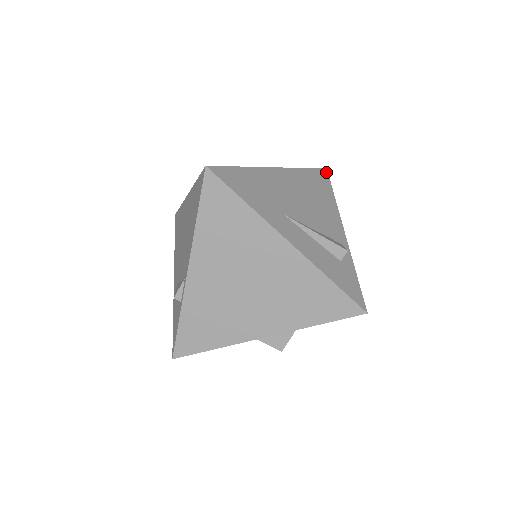
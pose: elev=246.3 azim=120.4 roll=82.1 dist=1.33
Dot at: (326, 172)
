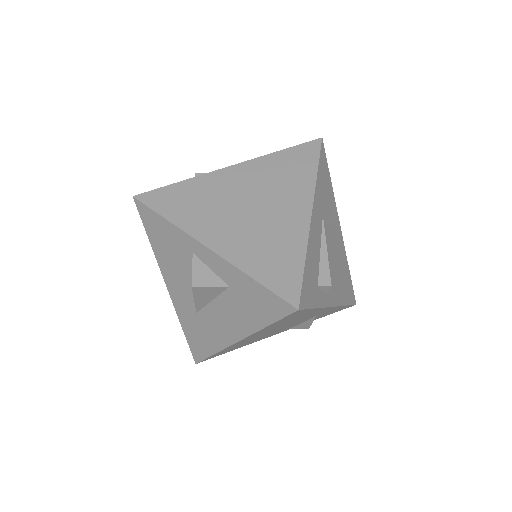
Dot at: (355, 302)
